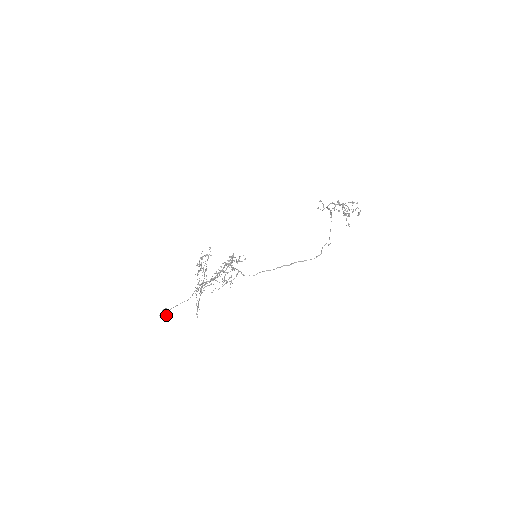
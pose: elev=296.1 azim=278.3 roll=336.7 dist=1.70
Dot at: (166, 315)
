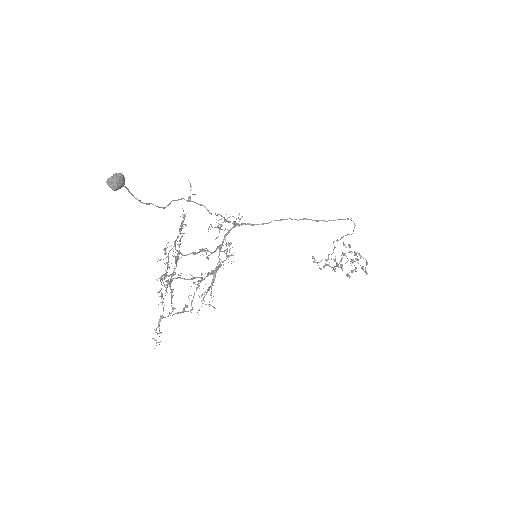
Dot at: (122, 175)
